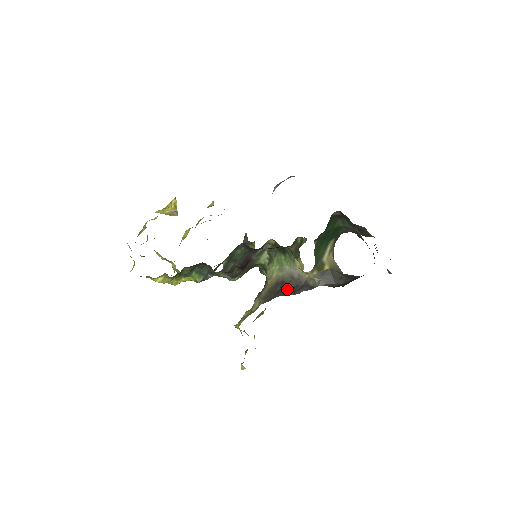
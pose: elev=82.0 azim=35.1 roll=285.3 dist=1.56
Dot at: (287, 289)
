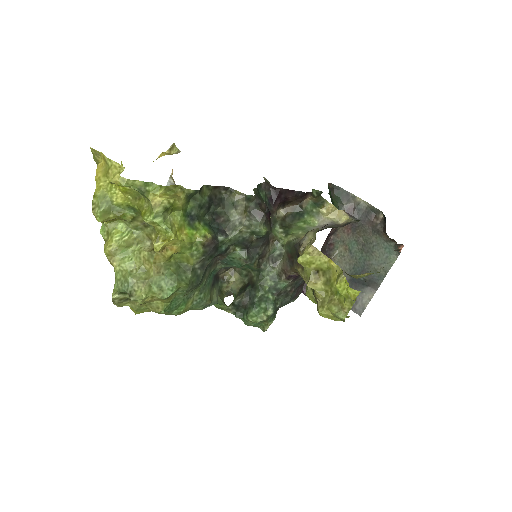
Dot at: occluded
